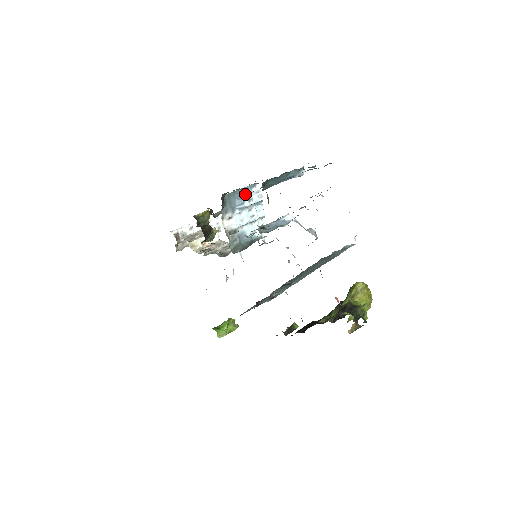
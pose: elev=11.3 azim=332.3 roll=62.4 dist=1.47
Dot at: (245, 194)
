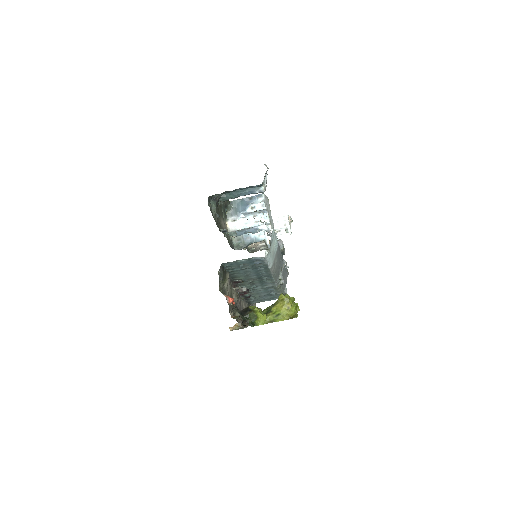
Dot at: (250, 202)
